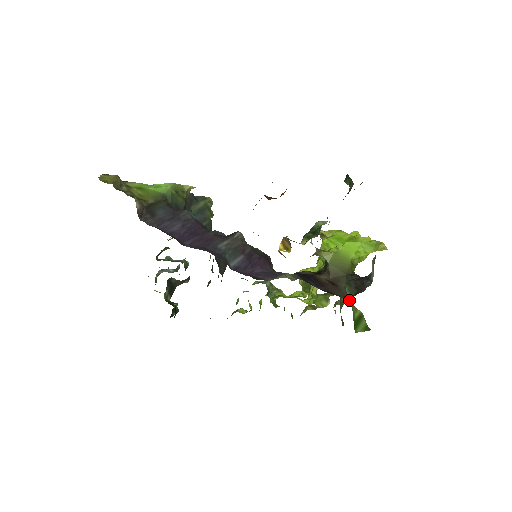
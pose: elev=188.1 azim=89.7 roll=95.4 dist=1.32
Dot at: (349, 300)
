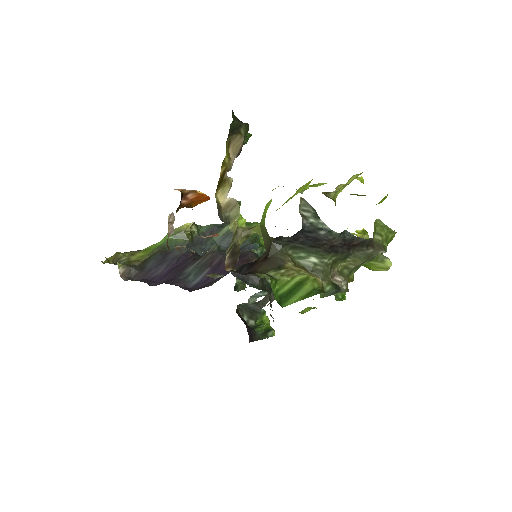
Dot at: (283, 269)
